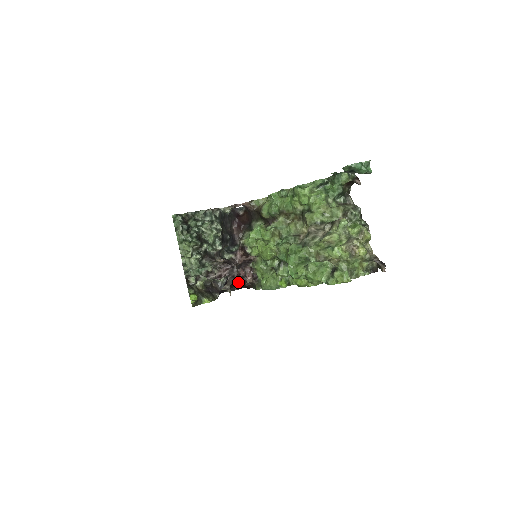
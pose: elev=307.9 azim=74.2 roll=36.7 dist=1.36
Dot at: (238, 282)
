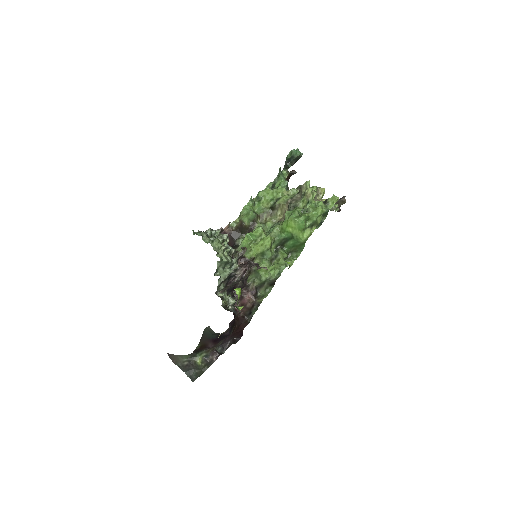
Dot at: (236, 322)
